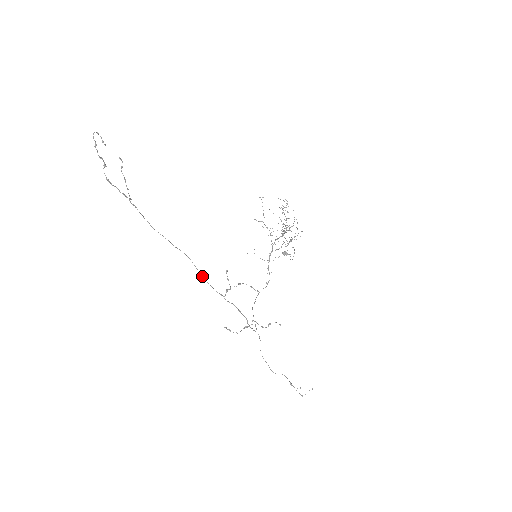
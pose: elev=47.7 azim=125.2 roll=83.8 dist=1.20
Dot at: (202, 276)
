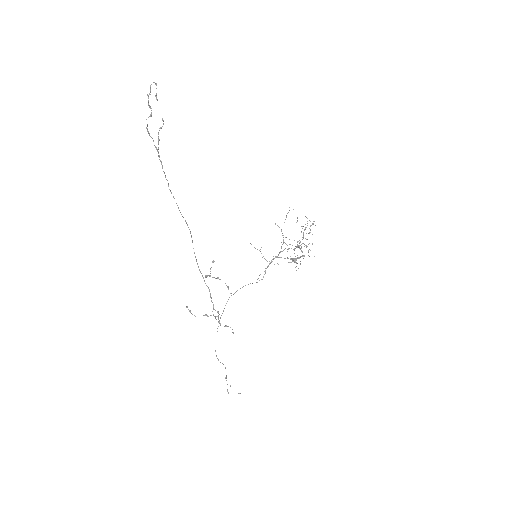
Dot at: occluded
